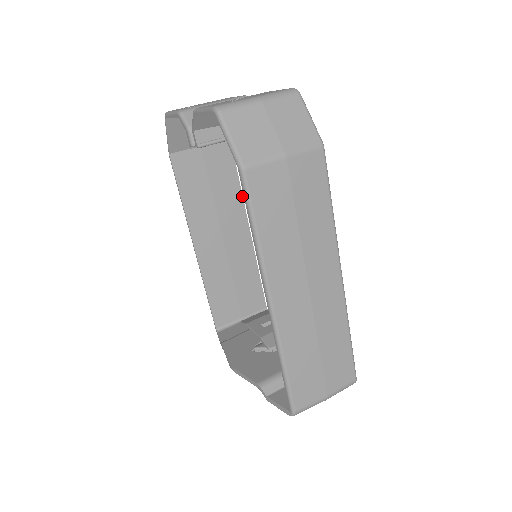
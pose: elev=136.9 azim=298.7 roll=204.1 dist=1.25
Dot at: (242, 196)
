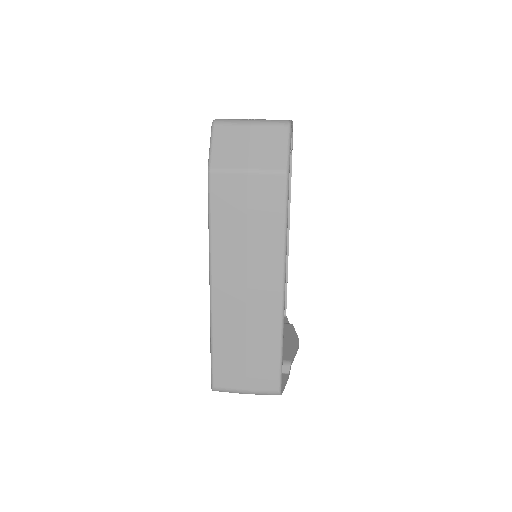
Dot at: occluded
